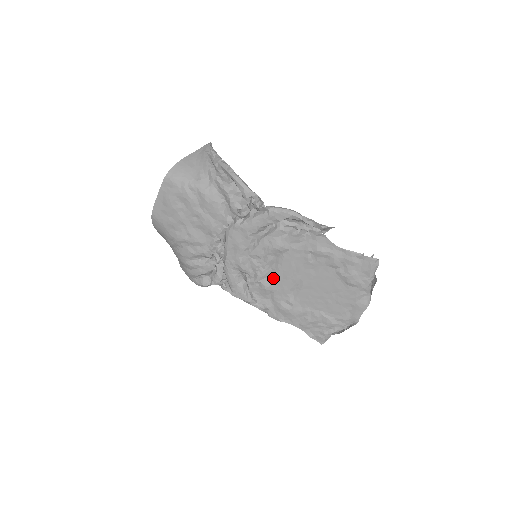
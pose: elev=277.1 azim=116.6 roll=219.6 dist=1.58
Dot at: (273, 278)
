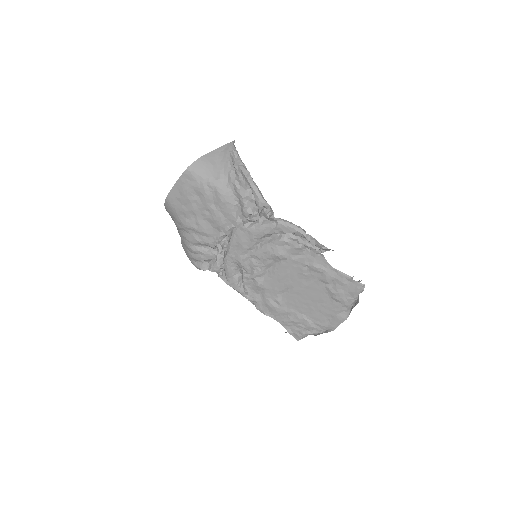
Dot at: (267, 278)
